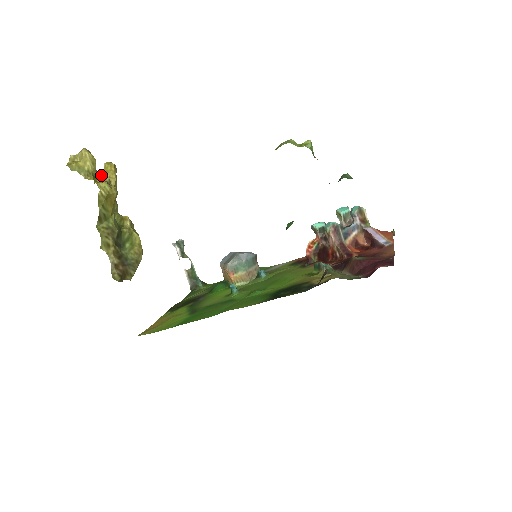
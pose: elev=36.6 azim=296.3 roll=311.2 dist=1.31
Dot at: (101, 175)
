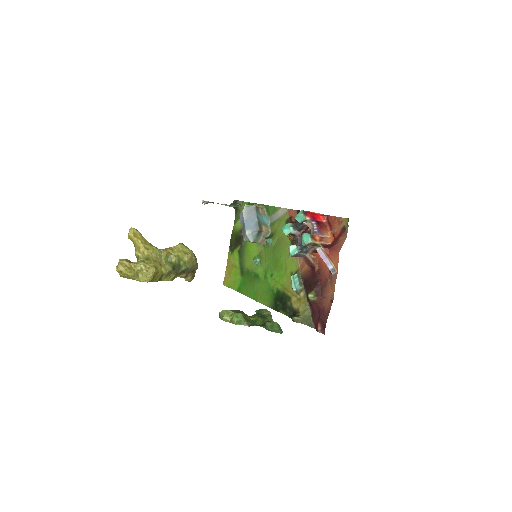
Dot at: (139, 270)
